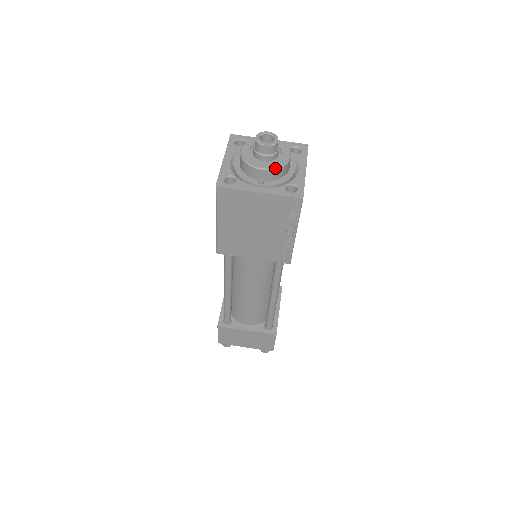
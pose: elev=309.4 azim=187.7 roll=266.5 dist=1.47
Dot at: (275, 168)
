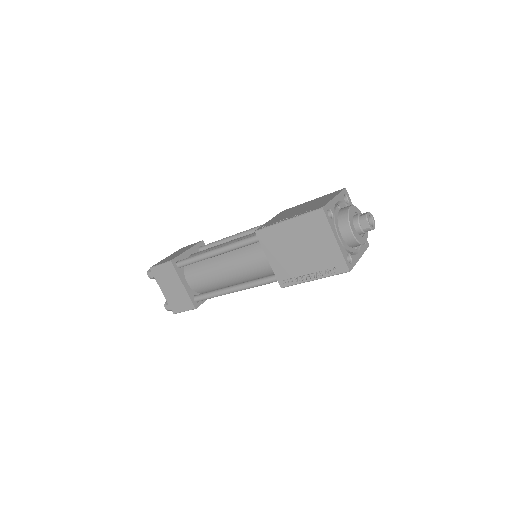
Dot at: (367, 237)
